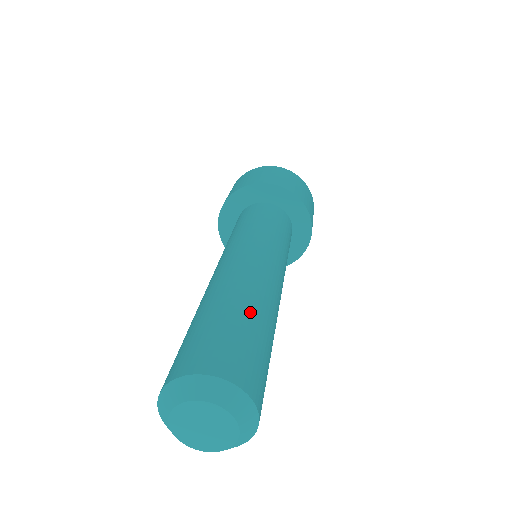
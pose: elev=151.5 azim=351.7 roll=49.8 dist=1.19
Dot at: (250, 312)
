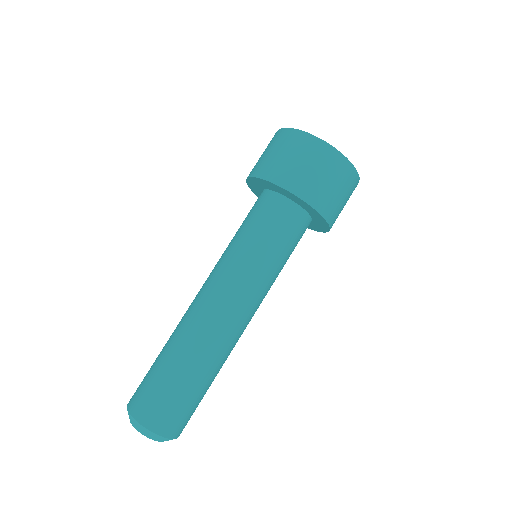
Dot at: occluded
